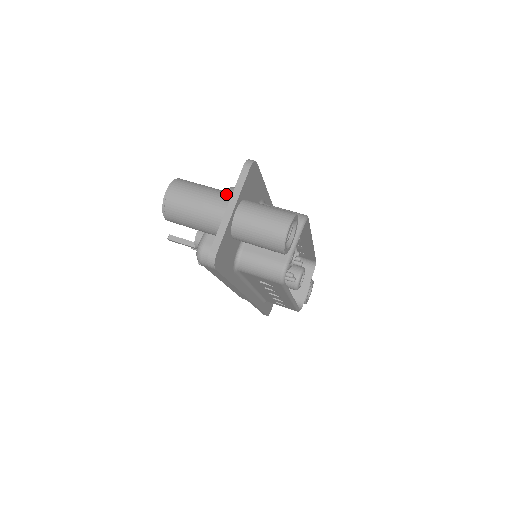
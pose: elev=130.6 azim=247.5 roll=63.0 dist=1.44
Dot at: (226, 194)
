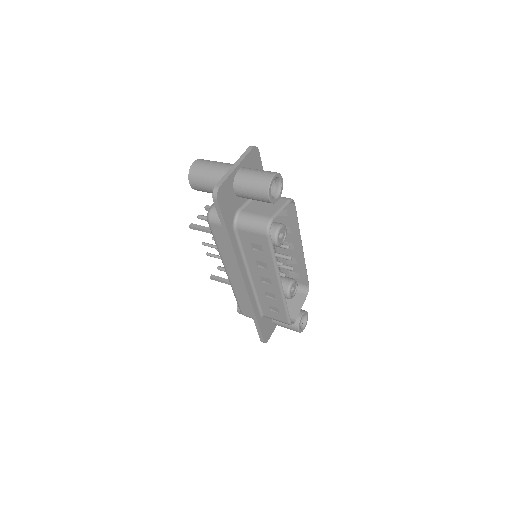
Dot at: occluded
